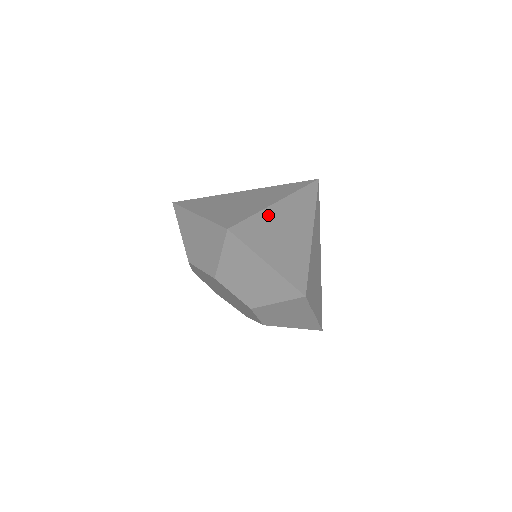
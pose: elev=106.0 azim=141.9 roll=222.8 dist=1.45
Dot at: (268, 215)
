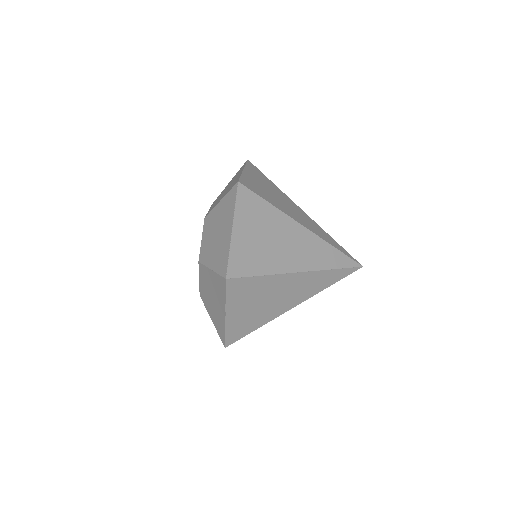
Dot at: (284, 195)
